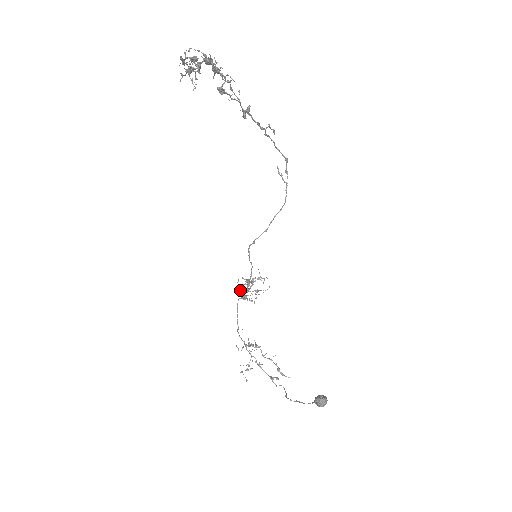
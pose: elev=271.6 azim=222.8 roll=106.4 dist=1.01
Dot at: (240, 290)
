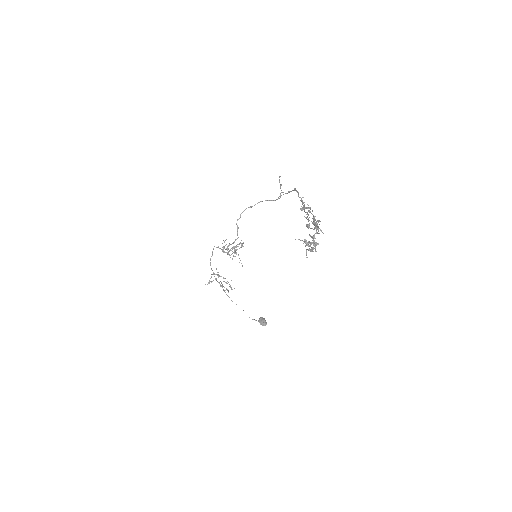
Dot at: occluded
